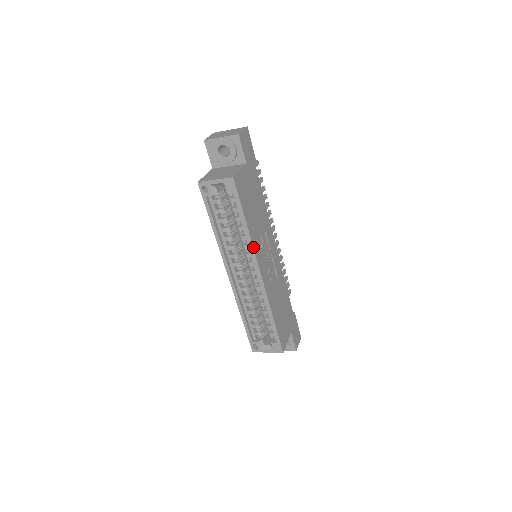
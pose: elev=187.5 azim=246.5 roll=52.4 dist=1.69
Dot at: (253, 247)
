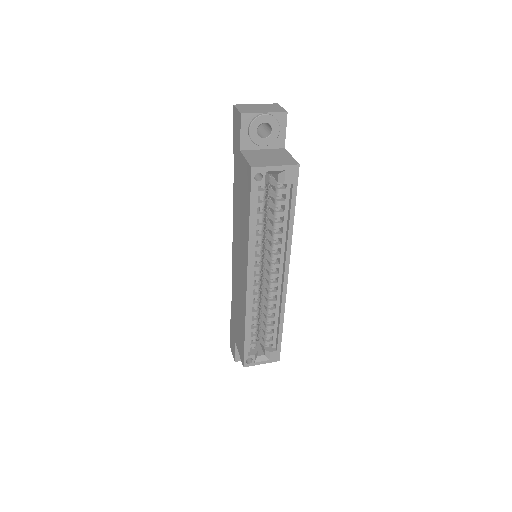
Dot at: occluded
